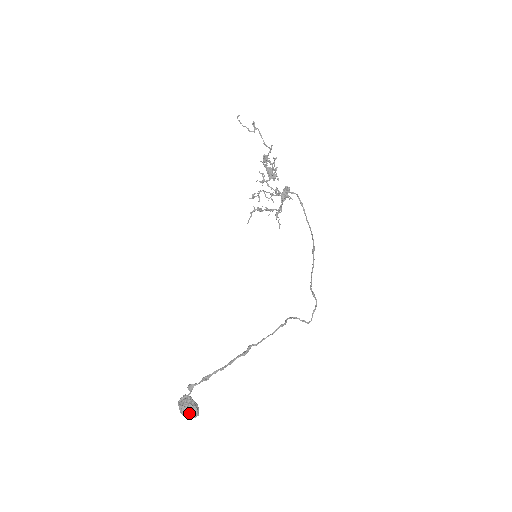
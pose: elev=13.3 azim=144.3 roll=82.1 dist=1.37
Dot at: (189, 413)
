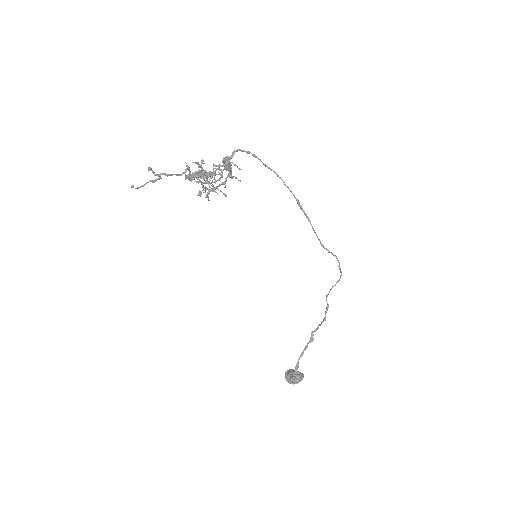
Dot at: occluded
